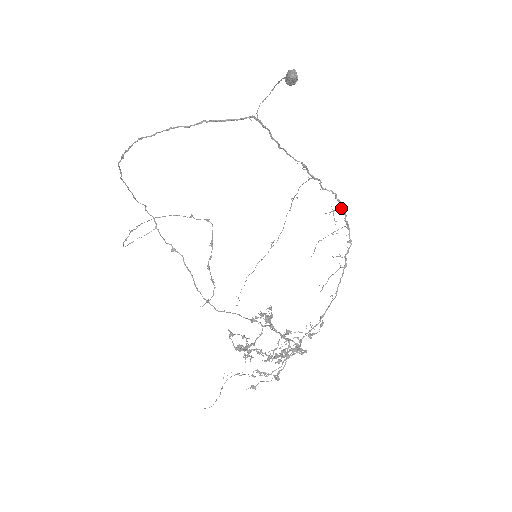
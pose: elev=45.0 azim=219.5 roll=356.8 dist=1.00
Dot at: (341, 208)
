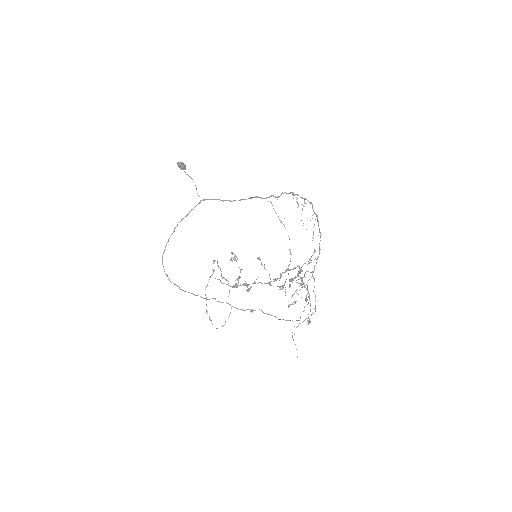
Dot at: (293, 195)
